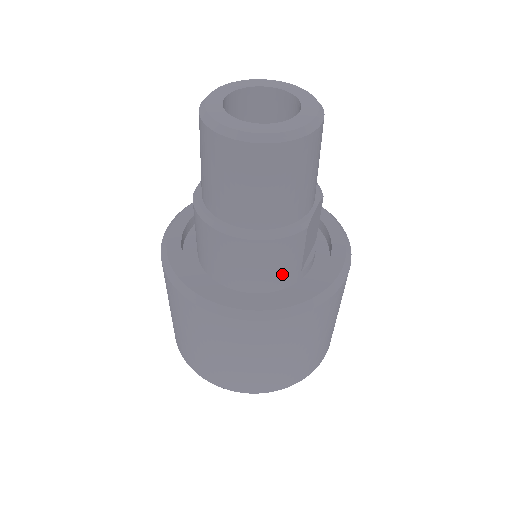
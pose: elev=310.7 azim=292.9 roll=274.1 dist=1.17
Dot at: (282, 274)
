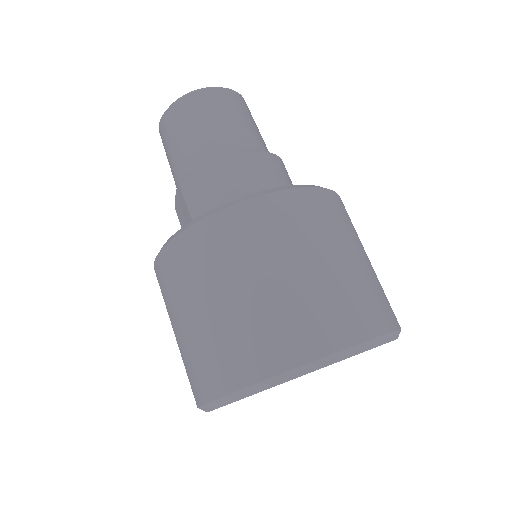
Dot at: occluded
